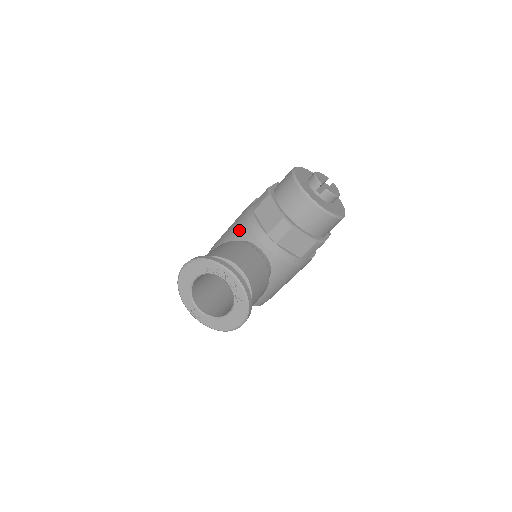
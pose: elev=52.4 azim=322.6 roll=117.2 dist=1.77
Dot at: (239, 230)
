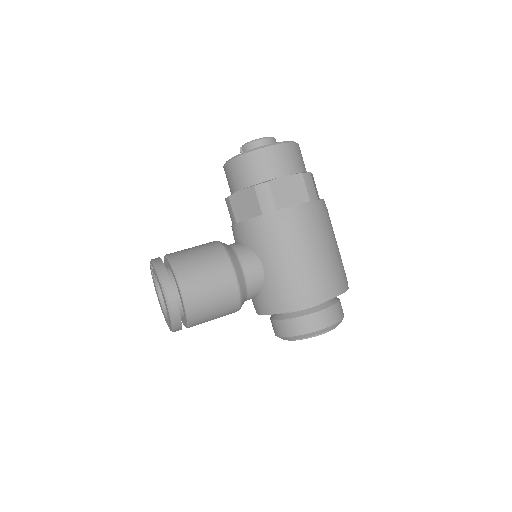
Dot at: occluded
